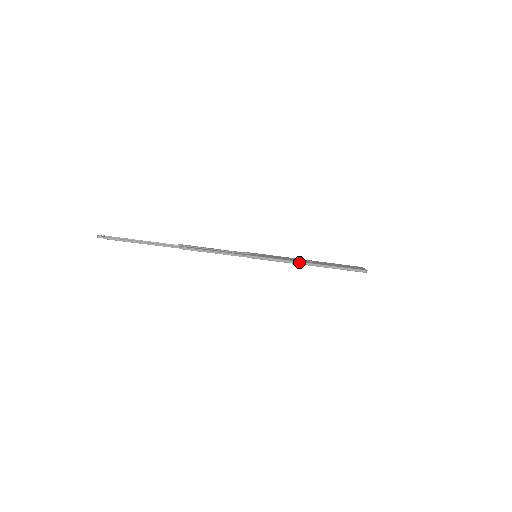
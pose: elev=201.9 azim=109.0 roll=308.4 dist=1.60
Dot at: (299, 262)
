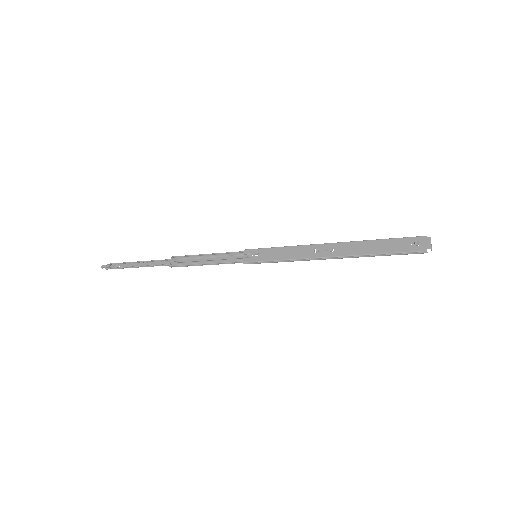
Dot at: (311, 258)
